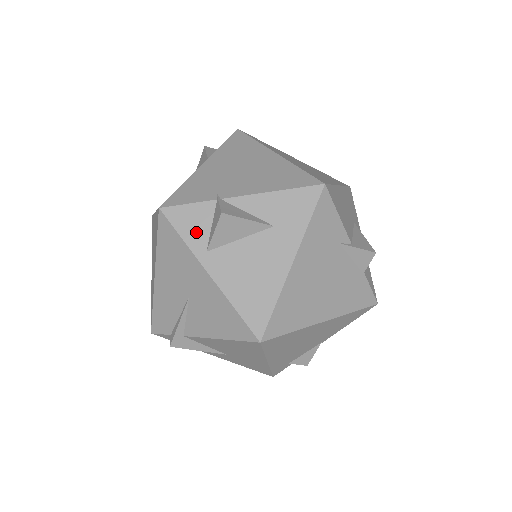
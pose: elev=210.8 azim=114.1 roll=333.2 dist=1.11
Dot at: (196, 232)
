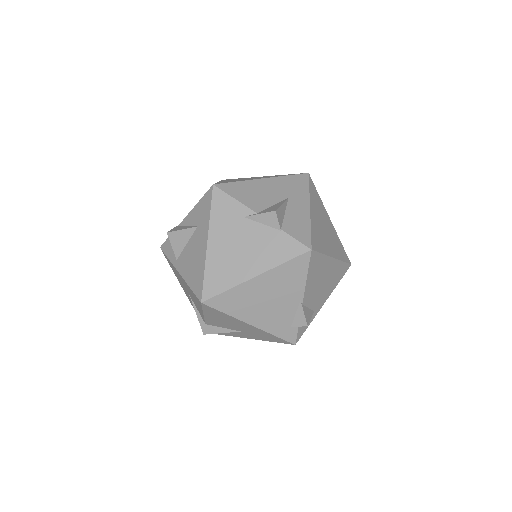
Dot at: (172, 251)
